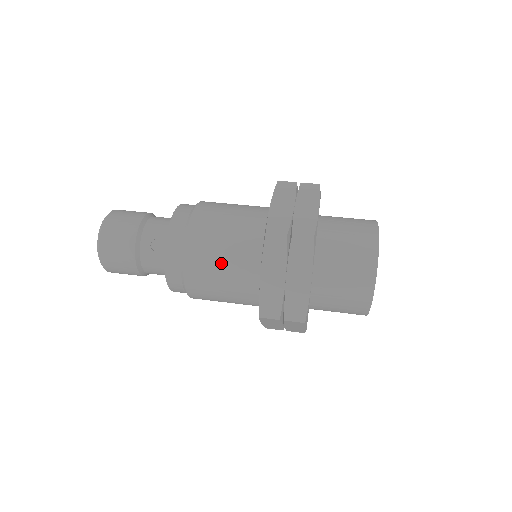
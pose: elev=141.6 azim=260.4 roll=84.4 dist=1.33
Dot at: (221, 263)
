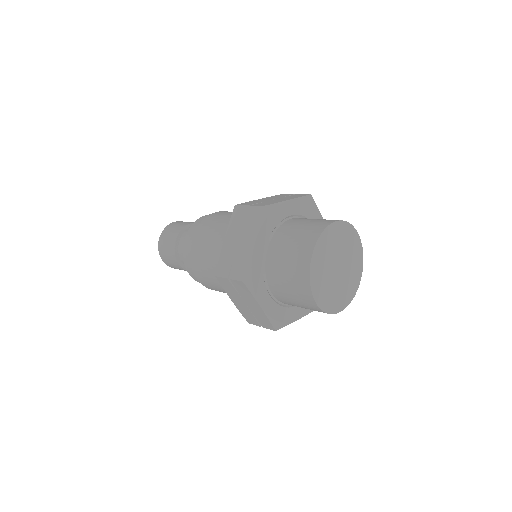
Dot at: occluded
